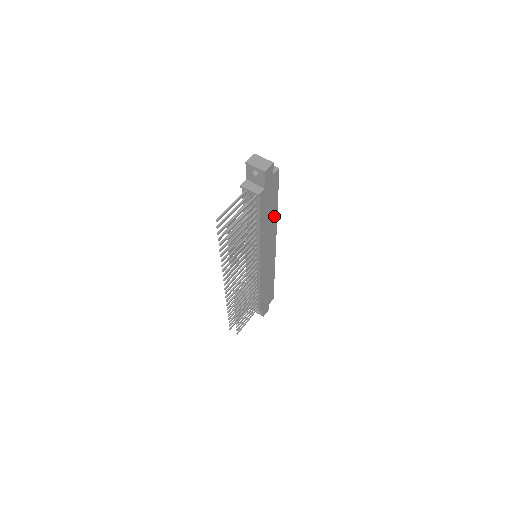
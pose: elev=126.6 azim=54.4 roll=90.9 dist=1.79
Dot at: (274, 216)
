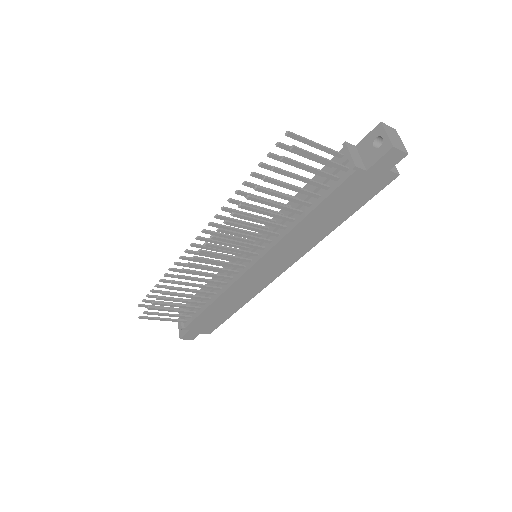
Dot at: (326, 229)
